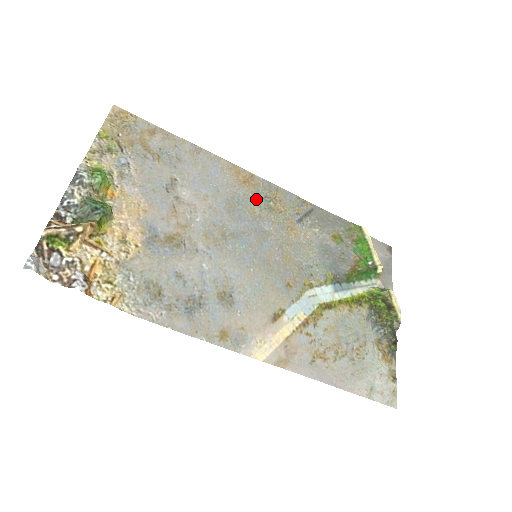
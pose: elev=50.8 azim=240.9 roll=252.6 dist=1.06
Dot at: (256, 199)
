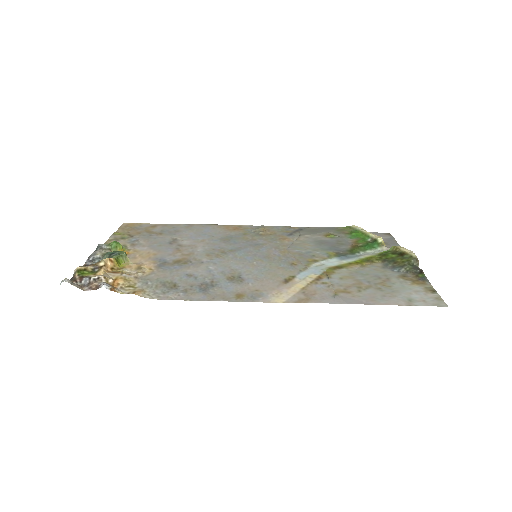
Dot at: (247, 234)
